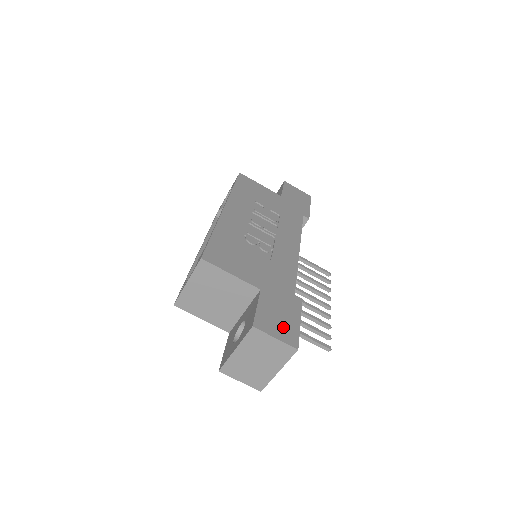
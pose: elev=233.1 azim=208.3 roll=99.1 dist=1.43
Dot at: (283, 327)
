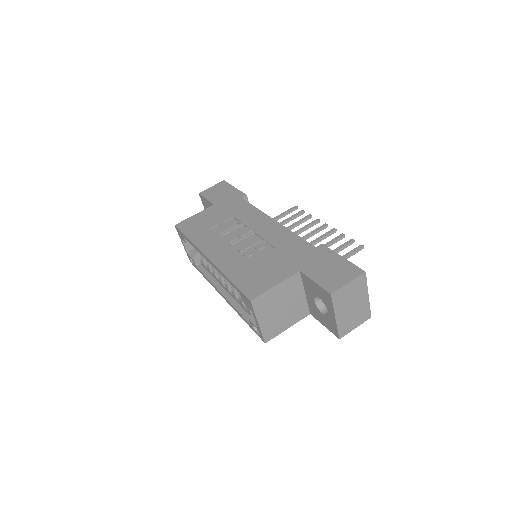
Dot at: (341, 272)
